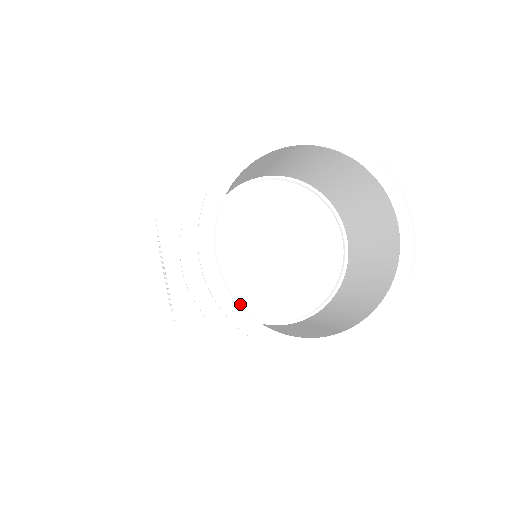
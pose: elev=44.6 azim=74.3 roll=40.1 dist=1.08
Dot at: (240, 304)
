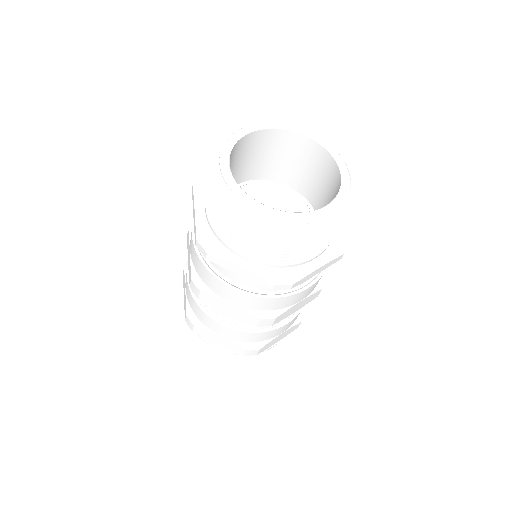
Dot at: occluded
